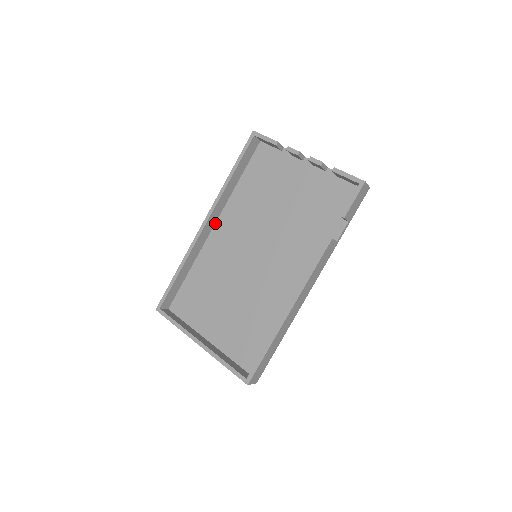
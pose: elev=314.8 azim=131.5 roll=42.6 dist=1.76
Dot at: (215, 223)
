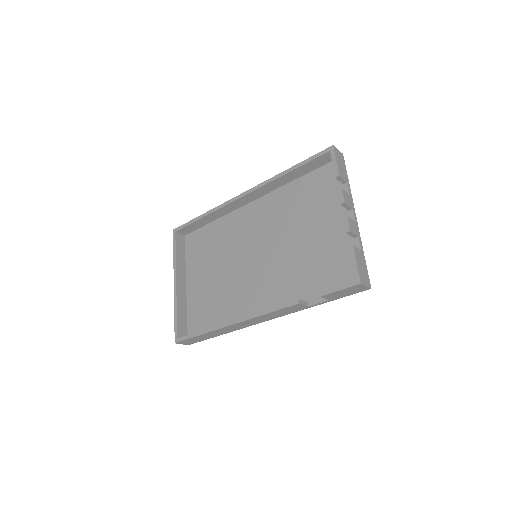
Dot at: (255, 199)
